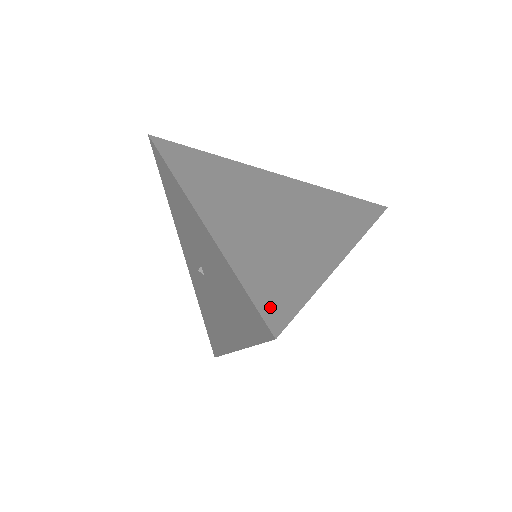
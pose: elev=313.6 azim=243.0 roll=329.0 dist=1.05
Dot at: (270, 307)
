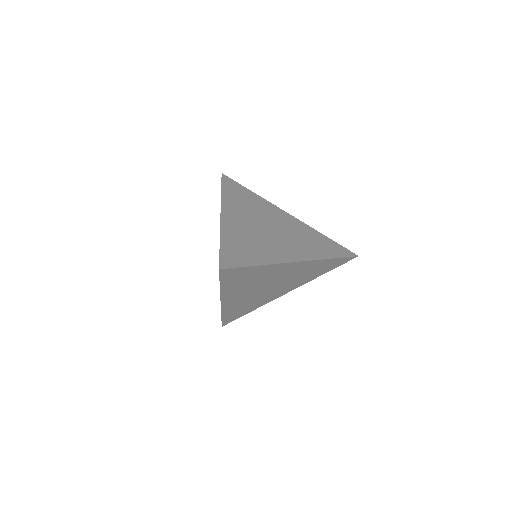
Dot at: (227, 259)
